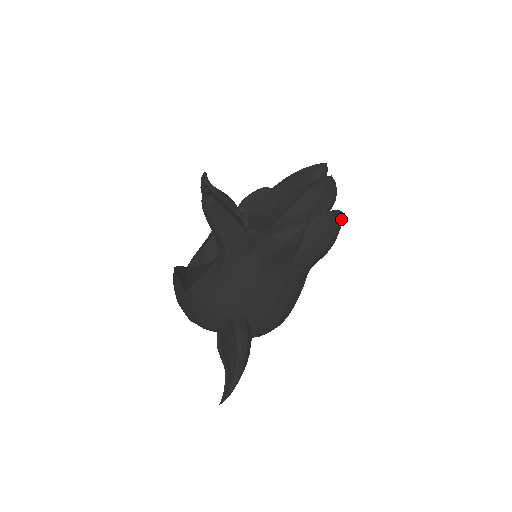
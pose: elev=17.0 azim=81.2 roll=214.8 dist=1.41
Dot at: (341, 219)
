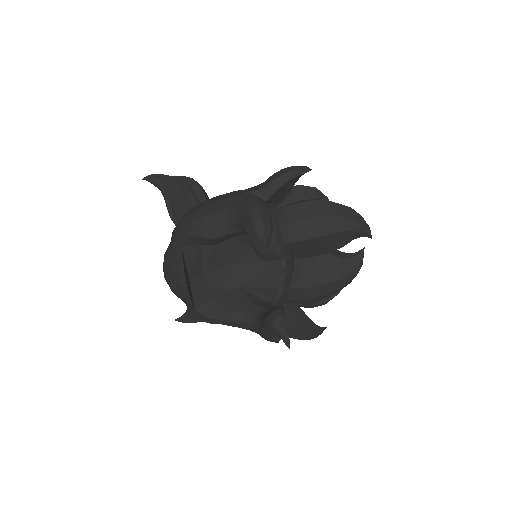
Dot at: occluded
